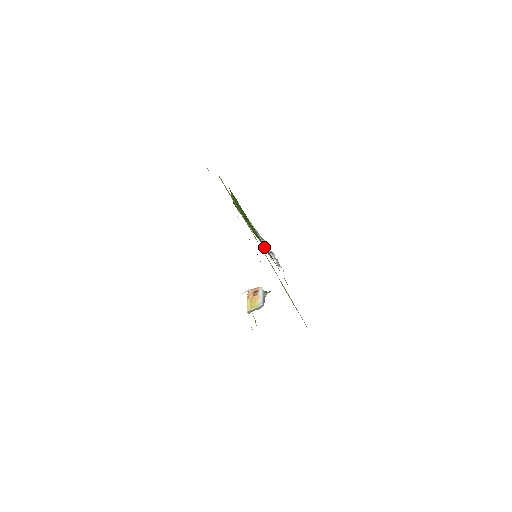
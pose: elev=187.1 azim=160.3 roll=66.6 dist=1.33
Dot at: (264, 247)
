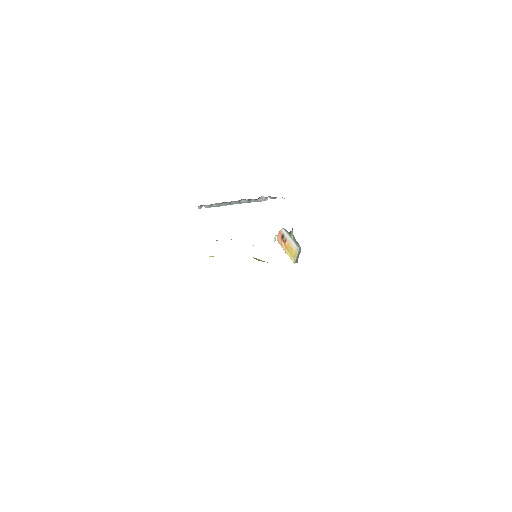
Dot at: occluded
